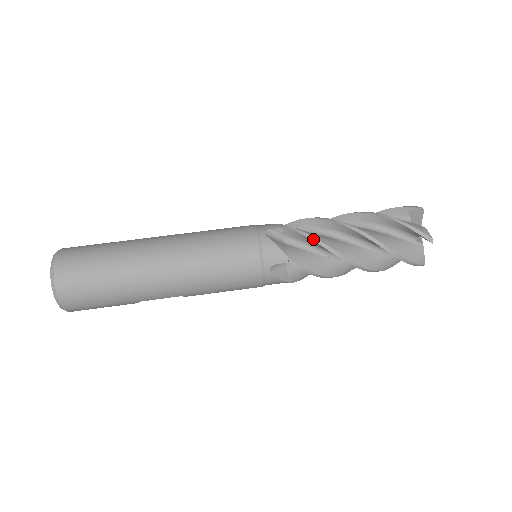
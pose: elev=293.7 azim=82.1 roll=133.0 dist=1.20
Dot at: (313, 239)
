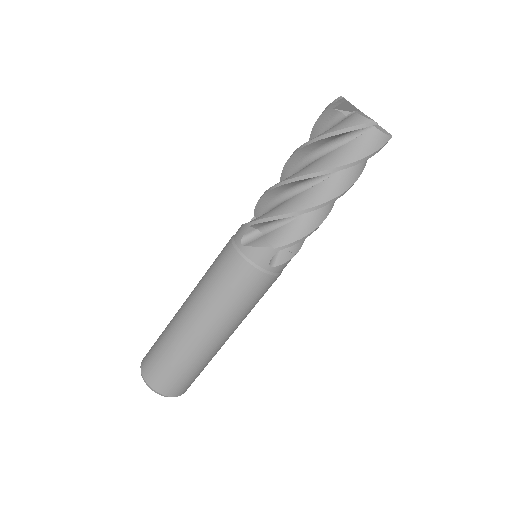
Dot at: occluded
